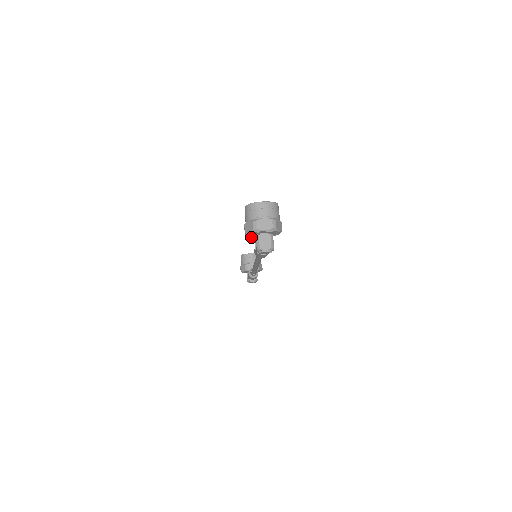
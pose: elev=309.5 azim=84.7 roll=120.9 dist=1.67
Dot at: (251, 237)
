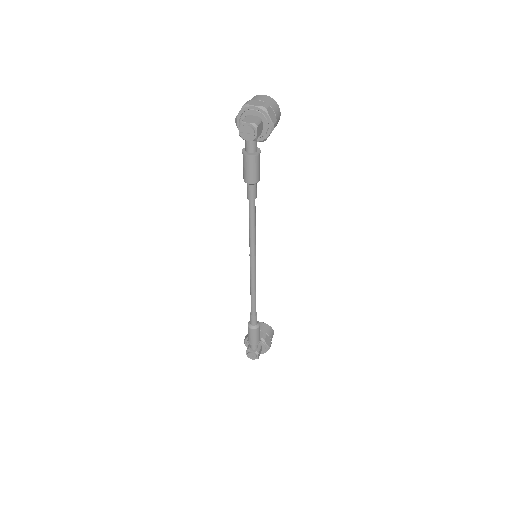
Dot at: occluded
